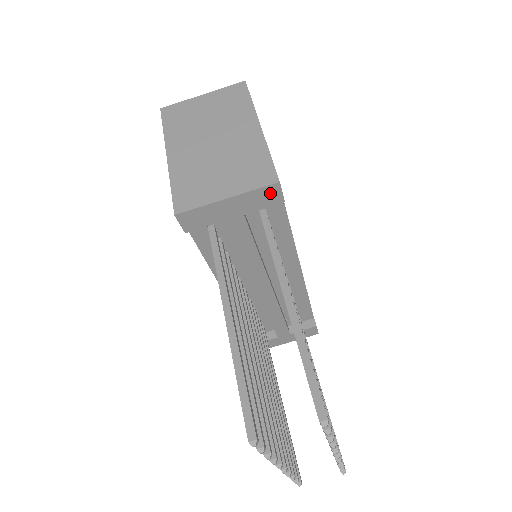
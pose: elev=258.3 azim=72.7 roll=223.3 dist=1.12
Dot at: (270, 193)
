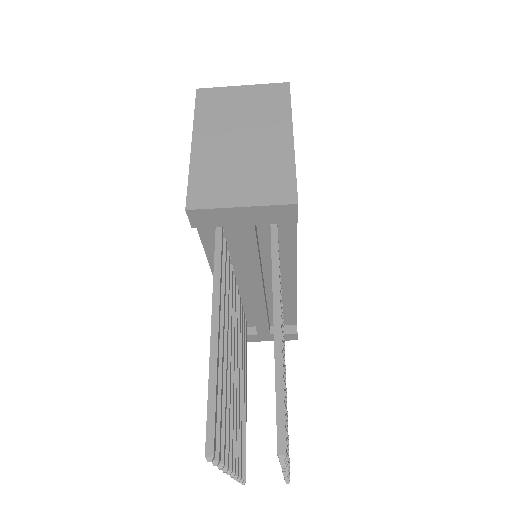
Dot at: (286, 211)
